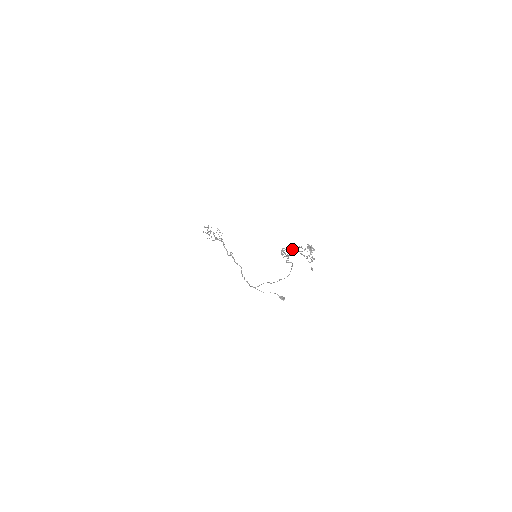
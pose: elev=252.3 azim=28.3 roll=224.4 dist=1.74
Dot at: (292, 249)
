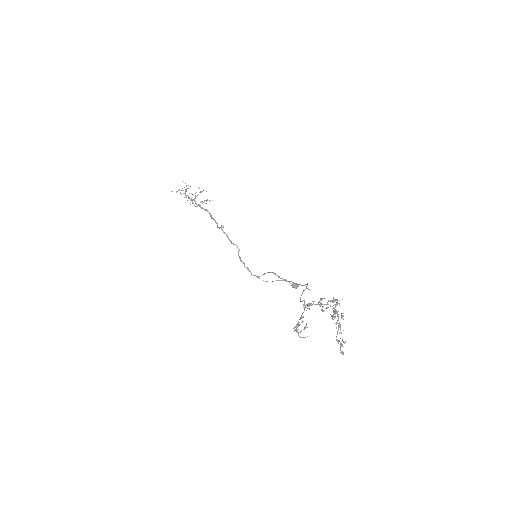
Dot at: occluded
